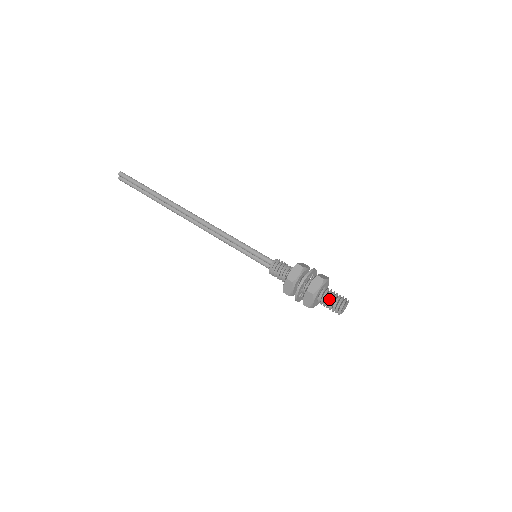
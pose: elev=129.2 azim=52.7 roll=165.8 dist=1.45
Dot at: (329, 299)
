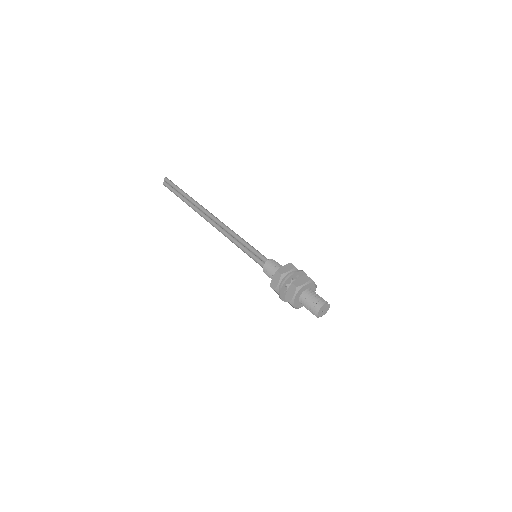
Dot at: (311, 297)
